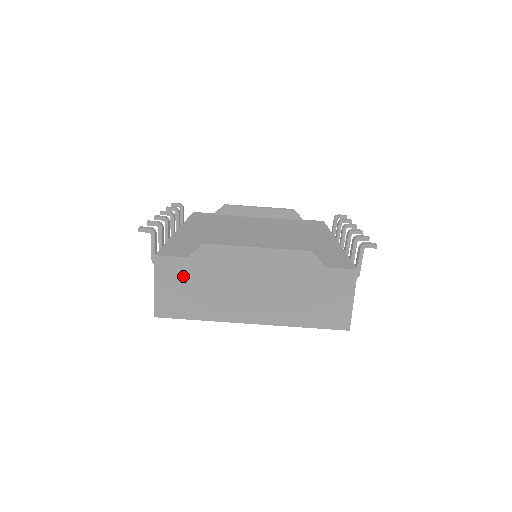
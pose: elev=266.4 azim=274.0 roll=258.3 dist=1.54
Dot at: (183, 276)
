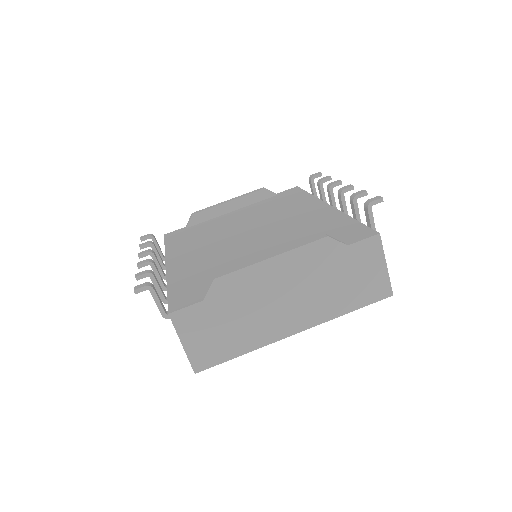
Dot at: (207, 321)
